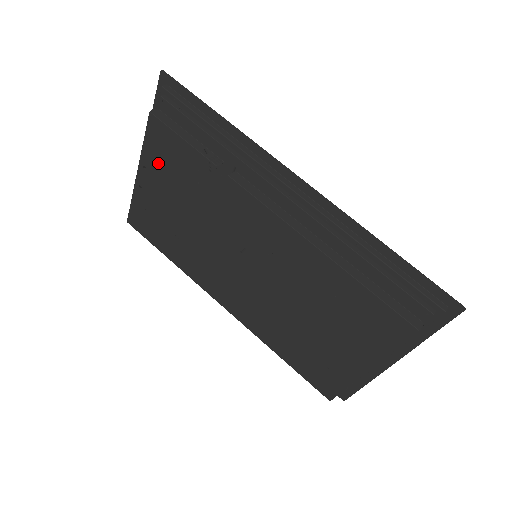
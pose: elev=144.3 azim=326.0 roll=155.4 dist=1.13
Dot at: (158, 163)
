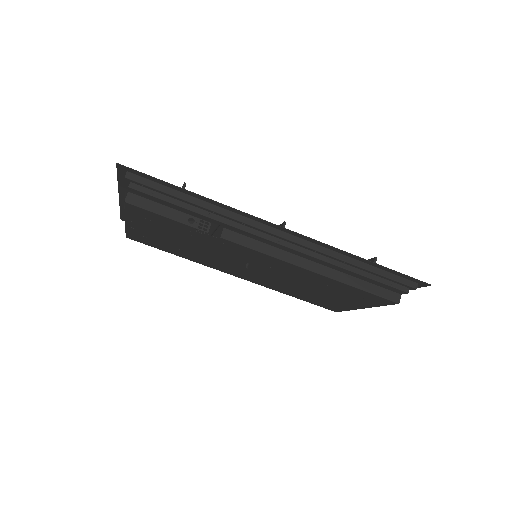
Dot at: (146, 222)
